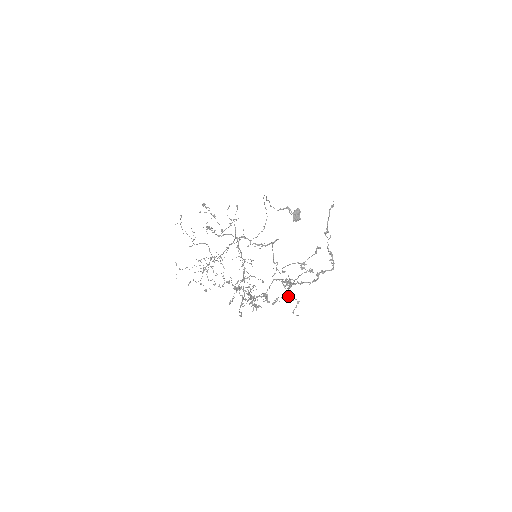
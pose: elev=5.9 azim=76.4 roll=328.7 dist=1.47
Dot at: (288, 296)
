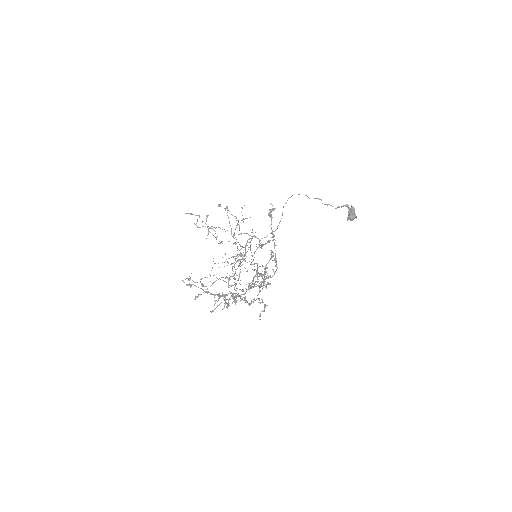
Dot at: (259, 299)
